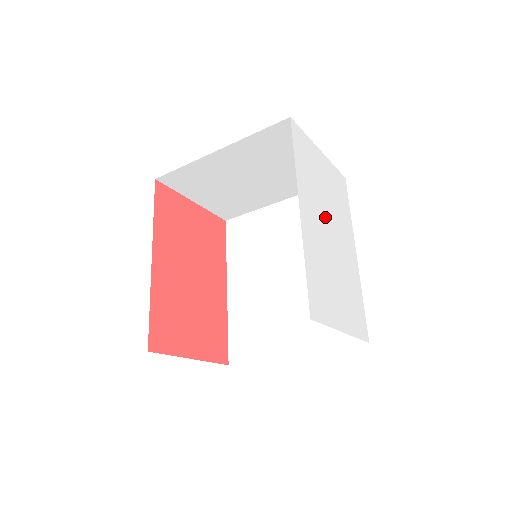
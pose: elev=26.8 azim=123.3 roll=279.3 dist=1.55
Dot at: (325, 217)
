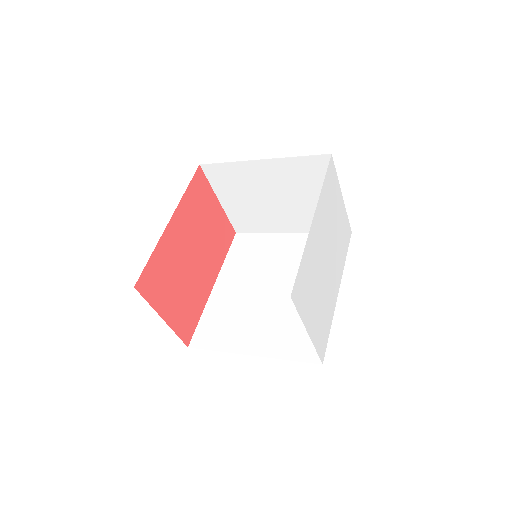
Dot at: (328, 242)
